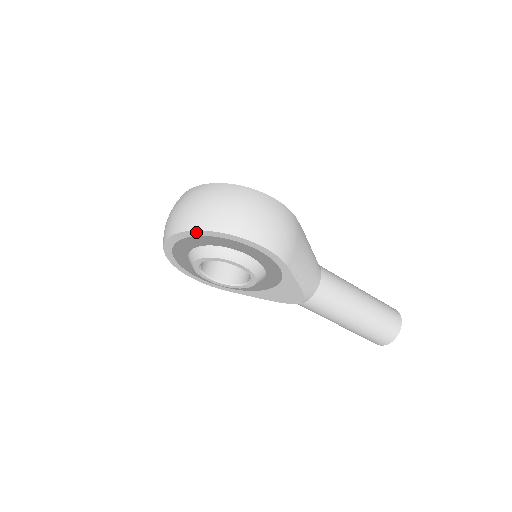
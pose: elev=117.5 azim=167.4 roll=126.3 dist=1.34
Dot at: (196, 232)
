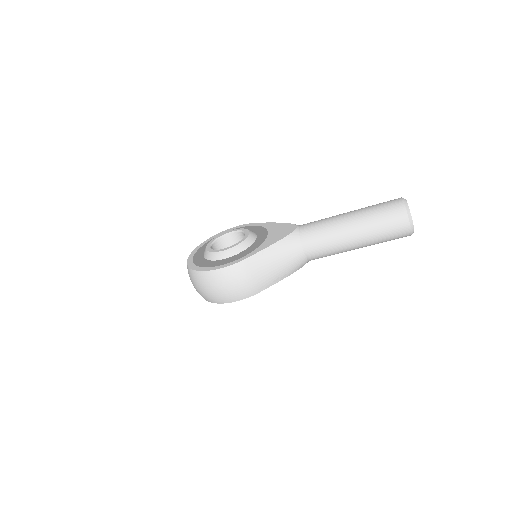
Dot at: occluded
